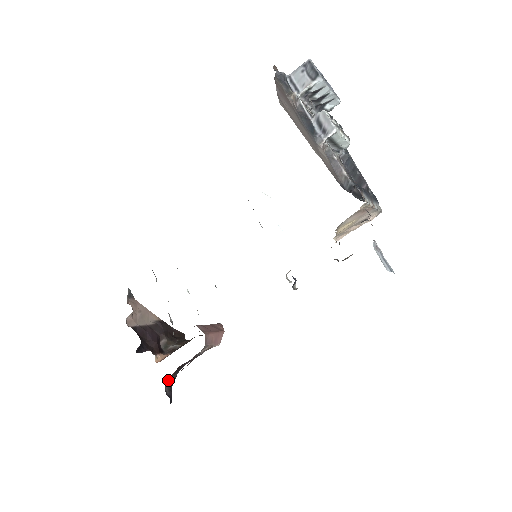
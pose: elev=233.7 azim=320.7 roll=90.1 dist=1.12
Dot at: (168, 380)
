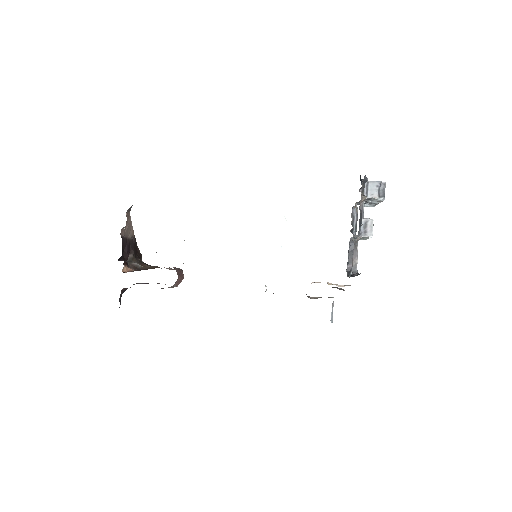
Dot at: (123, 289)
